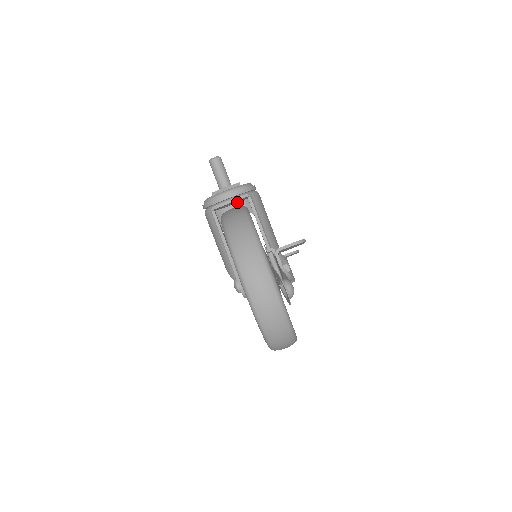
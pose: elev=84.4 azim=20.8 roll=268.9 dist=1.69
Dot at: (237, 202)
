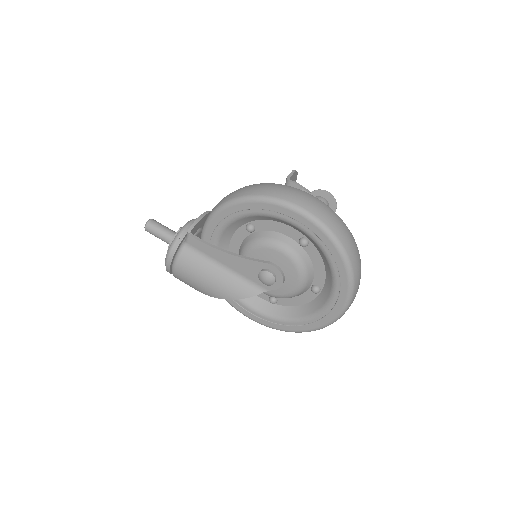
Dot at: occluded
